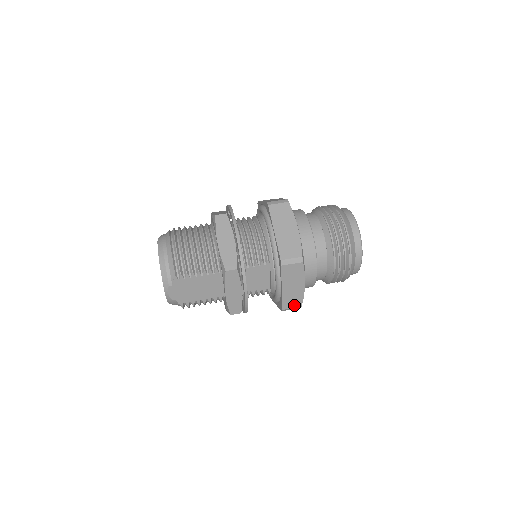
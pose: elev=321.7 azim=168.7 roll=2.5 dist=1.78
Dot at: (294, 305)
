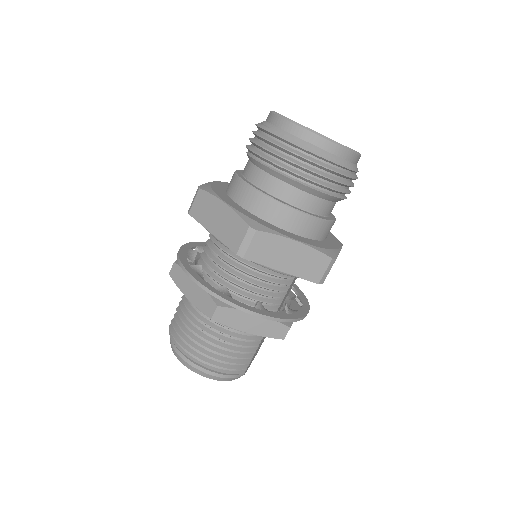
Dot at: occluded
